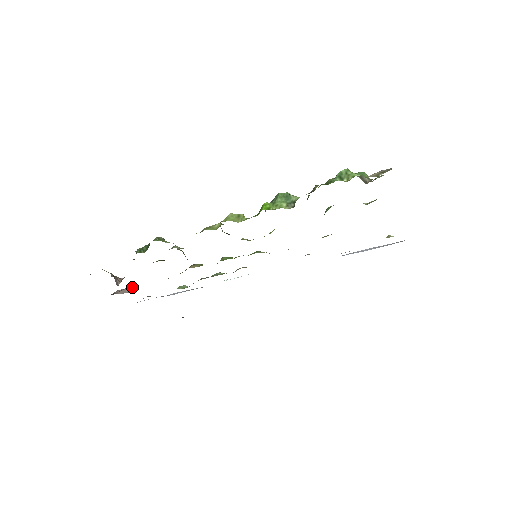
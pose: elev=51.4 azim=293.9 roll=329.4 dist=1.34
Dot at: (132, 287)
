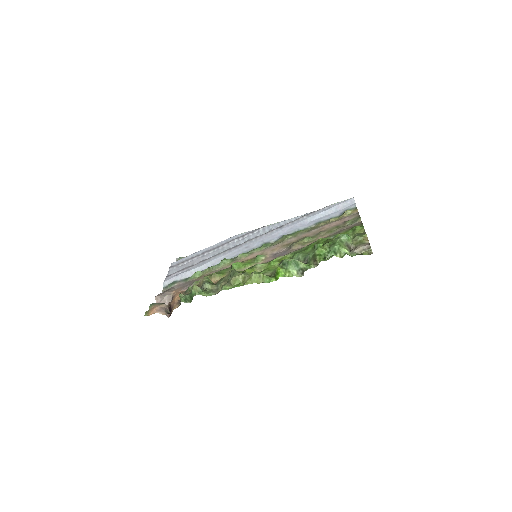
Dot at: (169, 297)
